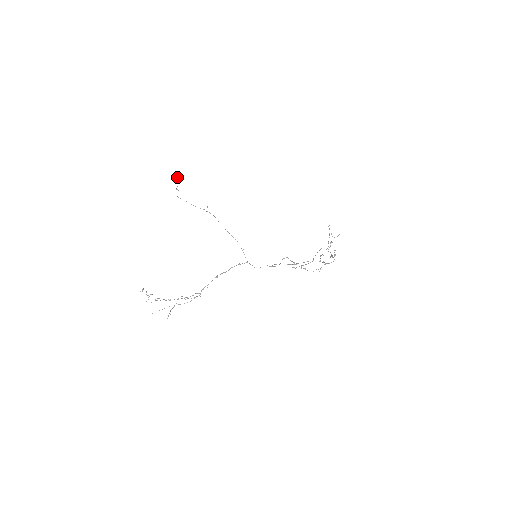
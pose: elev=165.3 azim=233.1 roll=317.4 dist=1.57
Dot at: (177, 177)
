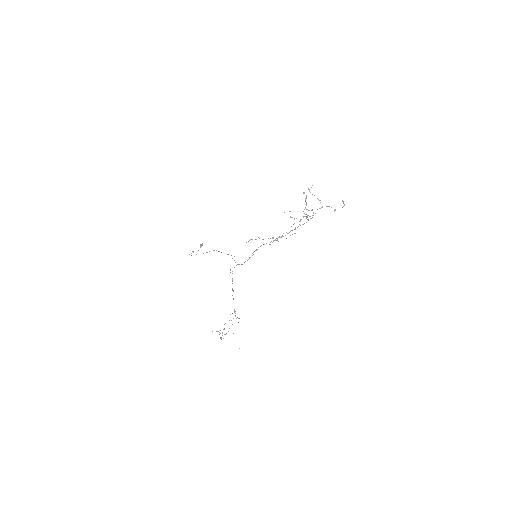
Dot at: (201, 244)
